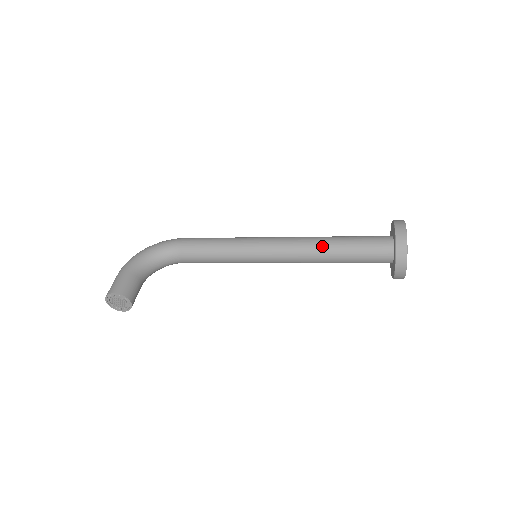
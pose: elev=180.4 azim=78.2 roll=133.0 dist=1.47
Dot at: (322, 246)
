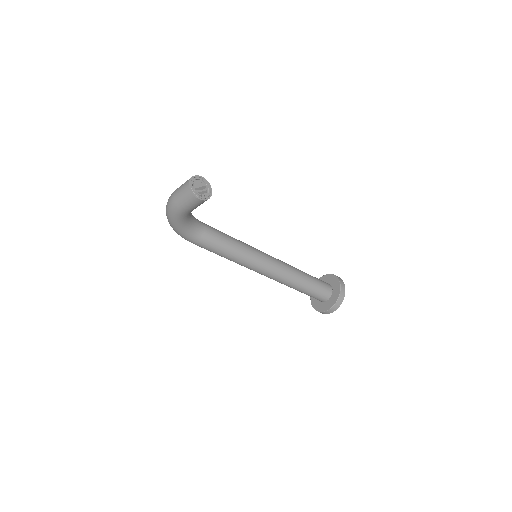
Dot at: occluded
